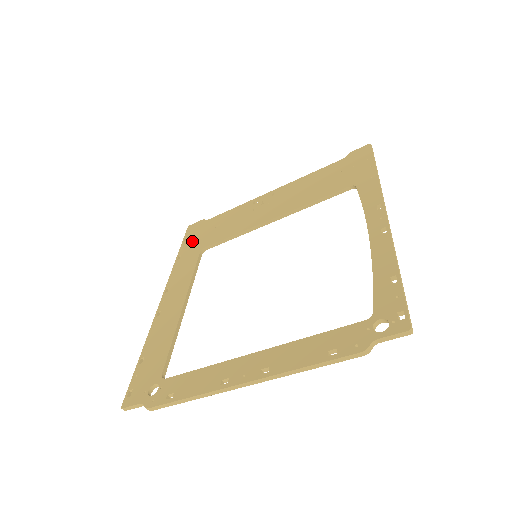
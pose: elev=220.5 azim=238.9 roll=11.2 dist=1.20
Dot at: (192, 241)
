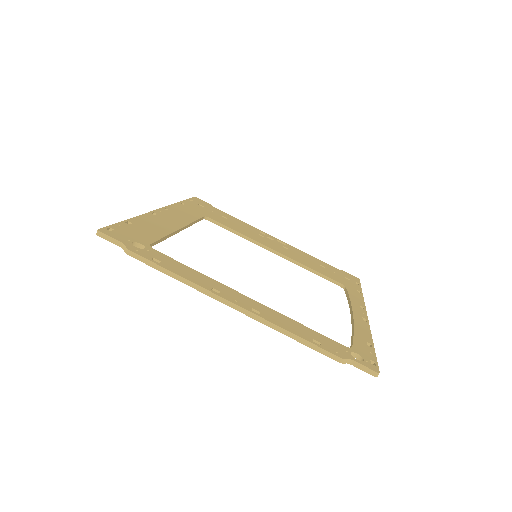
Dot at: (198, 206)
